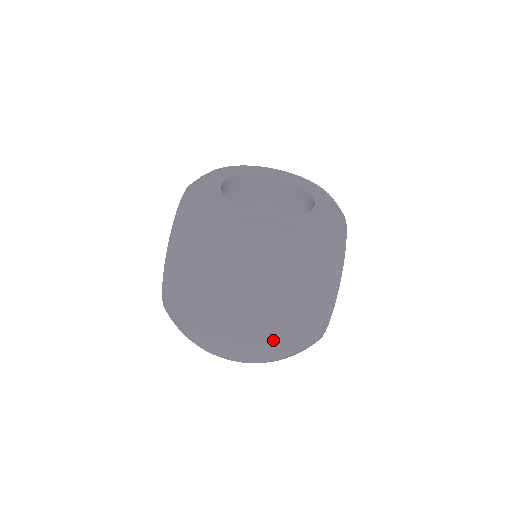
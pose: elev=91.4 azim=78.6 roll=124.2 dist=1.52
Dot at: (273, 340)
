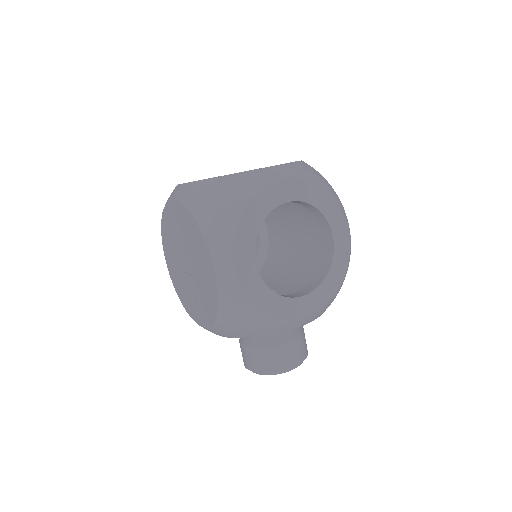
Dot at: occluded
